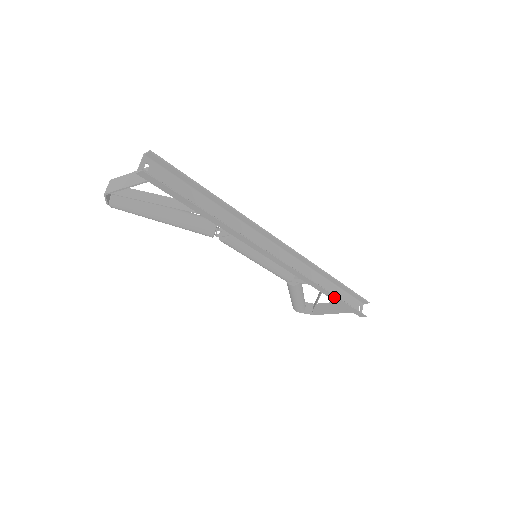
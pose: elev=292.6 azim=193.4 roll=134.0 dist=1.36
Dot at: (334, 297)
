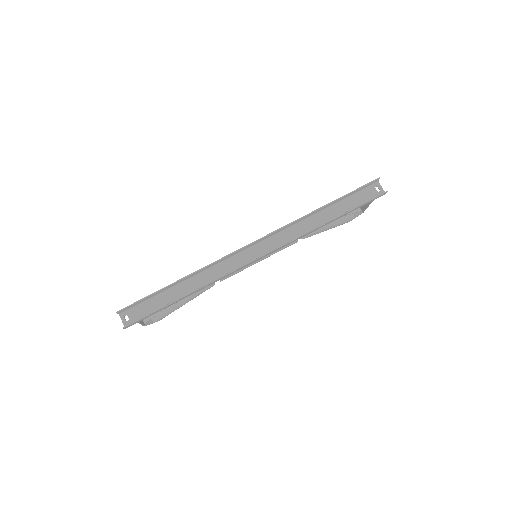
Dot at: (338, 218)
